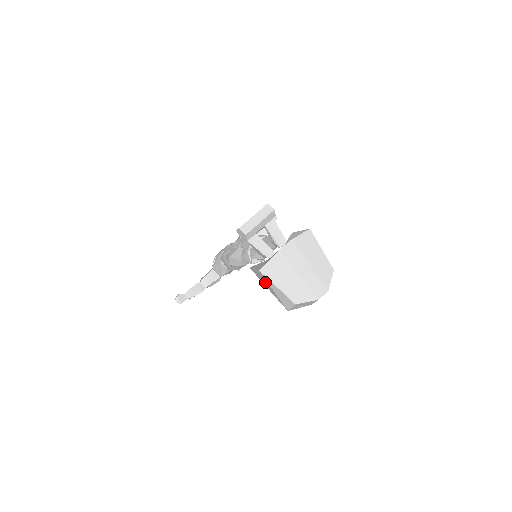
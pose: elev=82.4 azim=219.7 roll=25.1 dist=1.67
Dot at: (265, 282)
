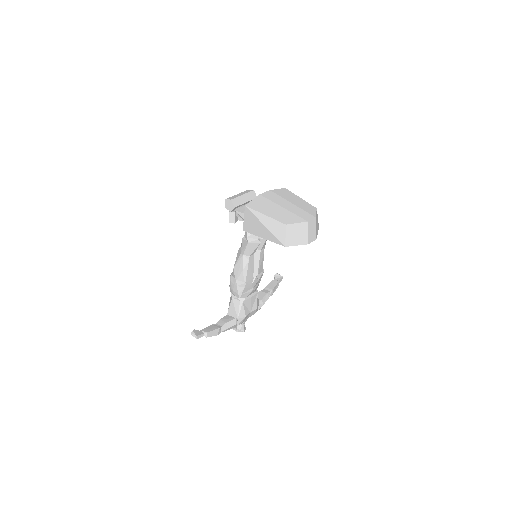
Dot at: (256, 225)
